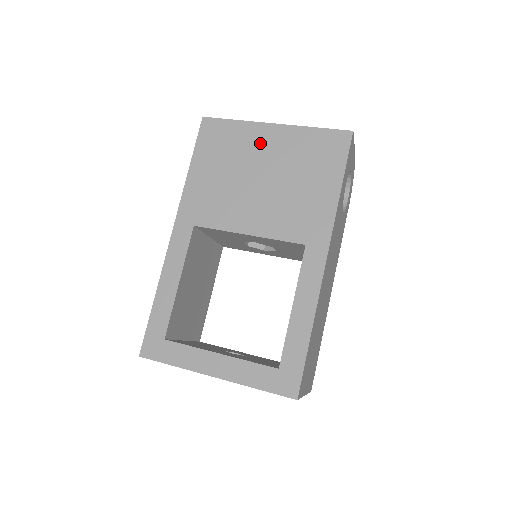
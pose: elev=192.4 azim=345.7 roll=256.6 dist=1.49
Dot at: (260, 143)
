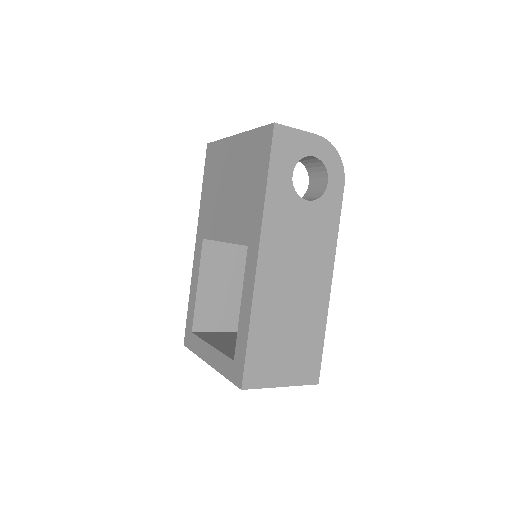
Dot at: (229, 156)
